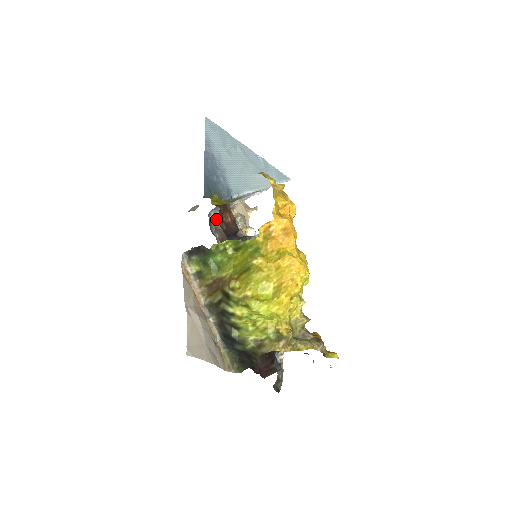
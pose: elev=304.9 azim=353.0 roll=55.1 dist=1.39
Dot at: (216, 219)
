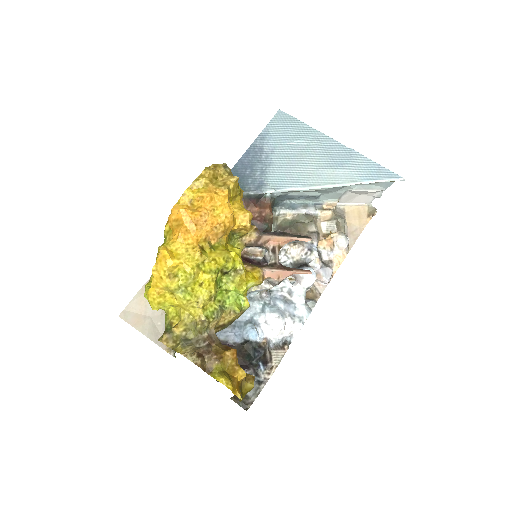
Dot at: (289, 217)
